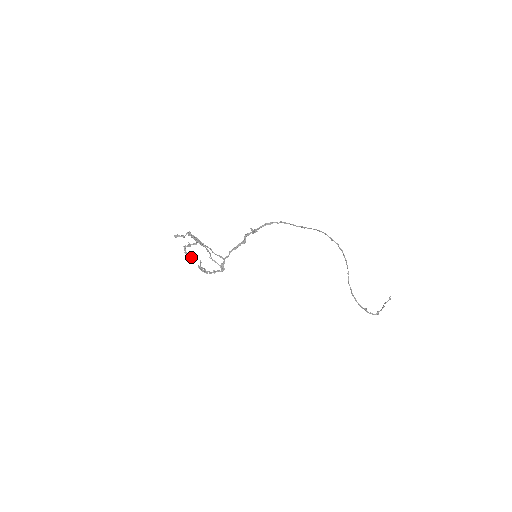
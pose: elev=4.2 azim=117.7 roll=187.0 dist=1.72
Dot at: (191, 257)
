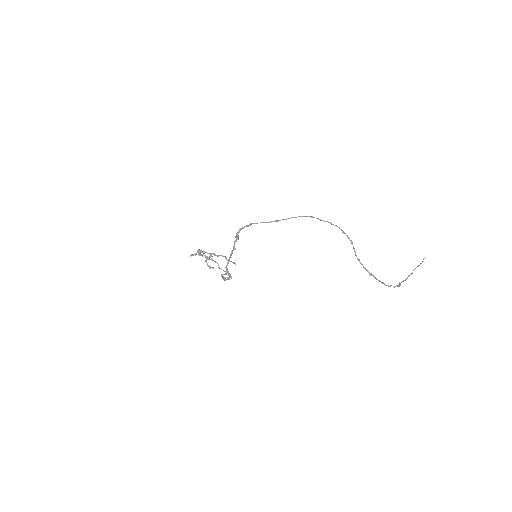
Dot at: (213, 268)
